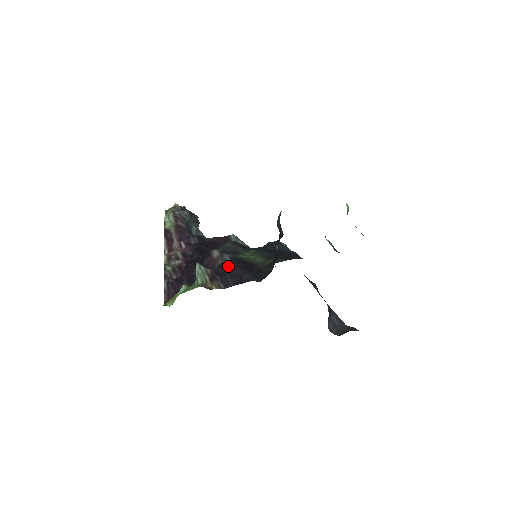
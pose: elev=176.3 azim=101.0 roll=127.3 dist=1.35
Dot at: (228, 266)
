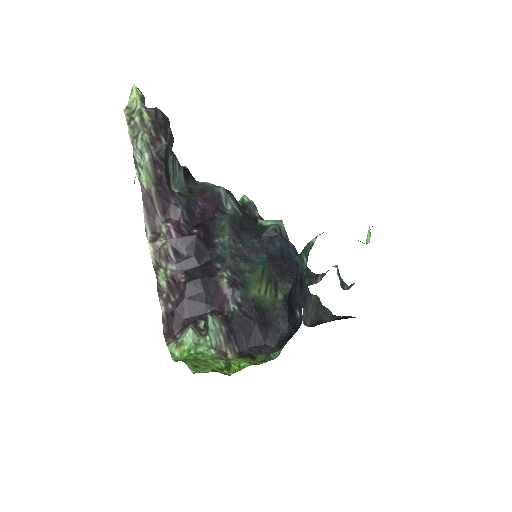
Dot at: (242, 319)
